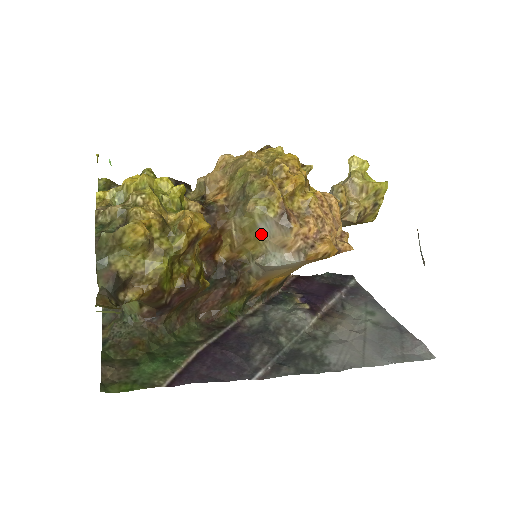
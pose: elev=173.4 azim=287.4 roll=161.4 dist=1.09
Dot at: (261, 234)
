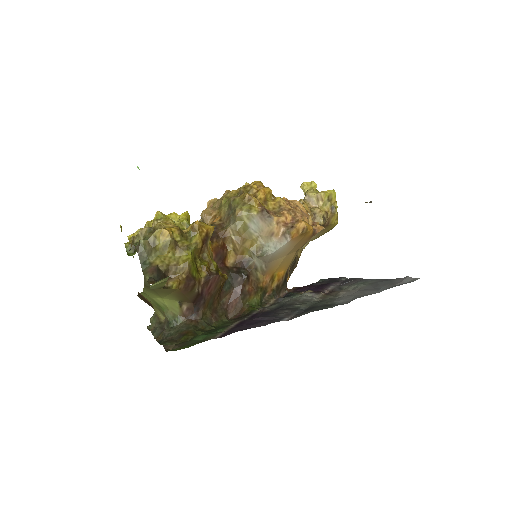
Dot at: (253, 232)
